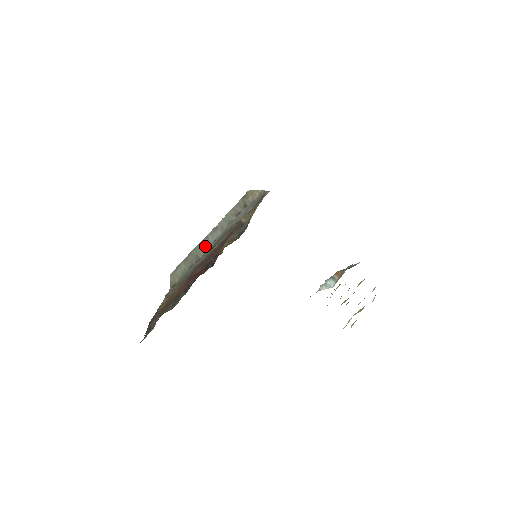
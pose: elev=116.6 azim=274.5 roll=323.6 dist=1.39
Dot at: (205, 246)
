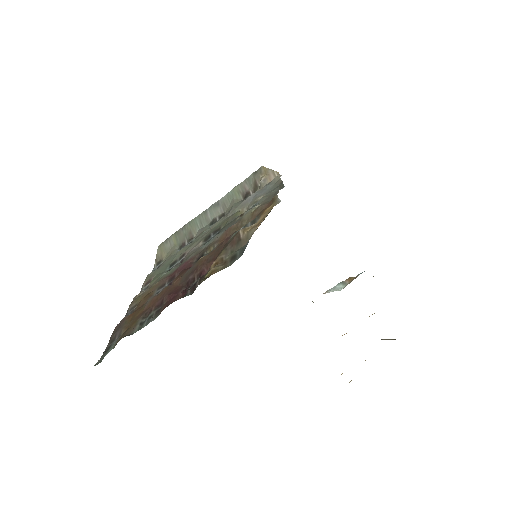
Dot at: (201, 223)
